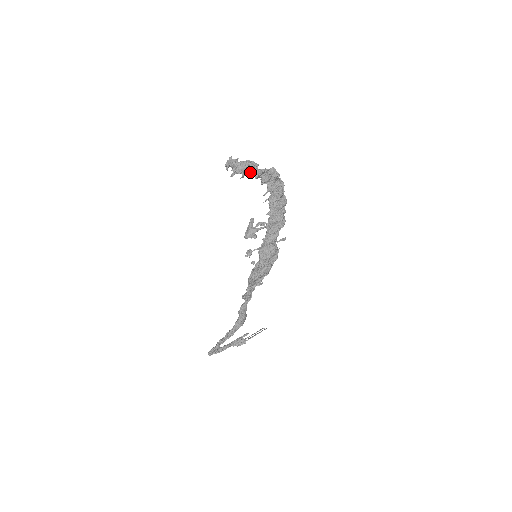
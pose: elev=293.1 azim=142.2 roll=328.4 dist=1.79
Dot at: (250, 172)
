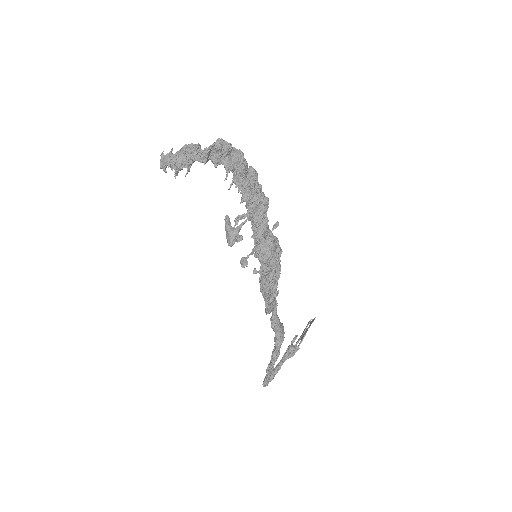
Dot at: (194, 160)
